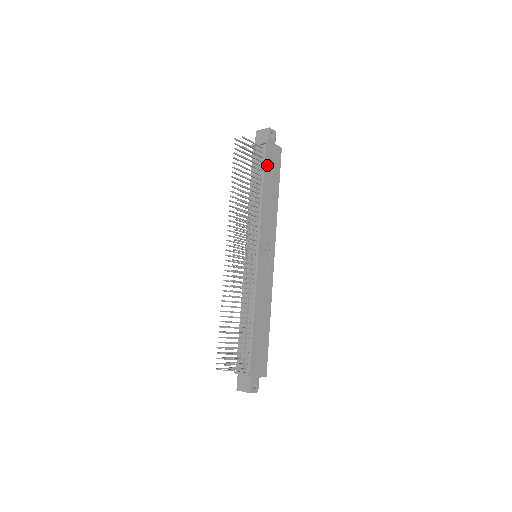
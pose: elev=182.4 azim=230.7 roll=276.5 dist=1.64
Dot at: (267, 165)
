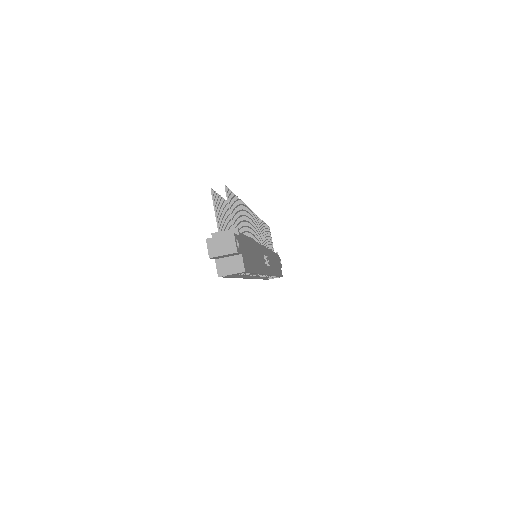
Dot at: (276, 257)
